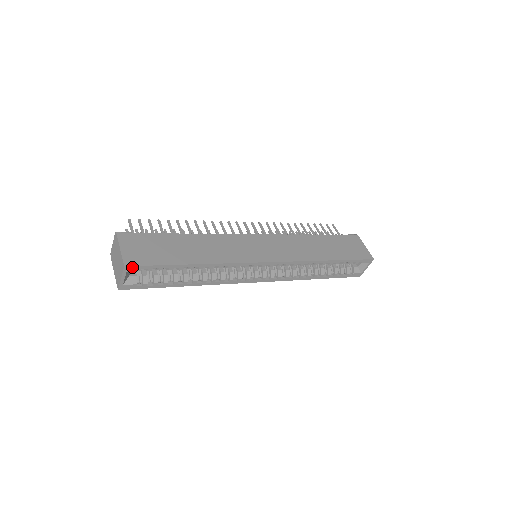
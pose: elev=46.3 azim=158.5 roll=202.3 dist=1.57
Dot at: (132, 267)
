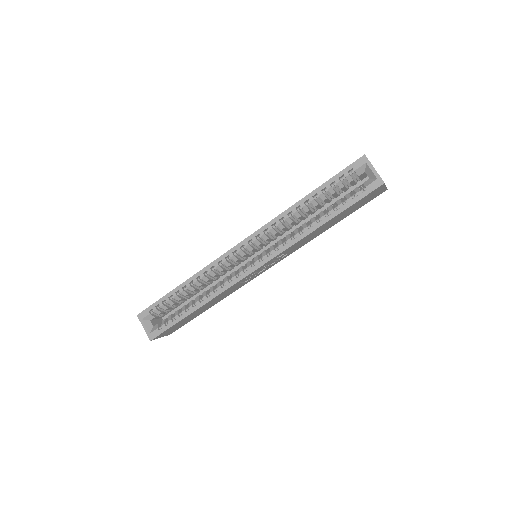
Dot at: (142, 313)
